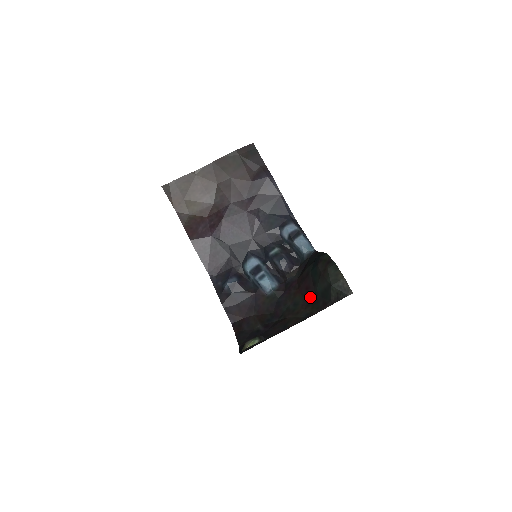
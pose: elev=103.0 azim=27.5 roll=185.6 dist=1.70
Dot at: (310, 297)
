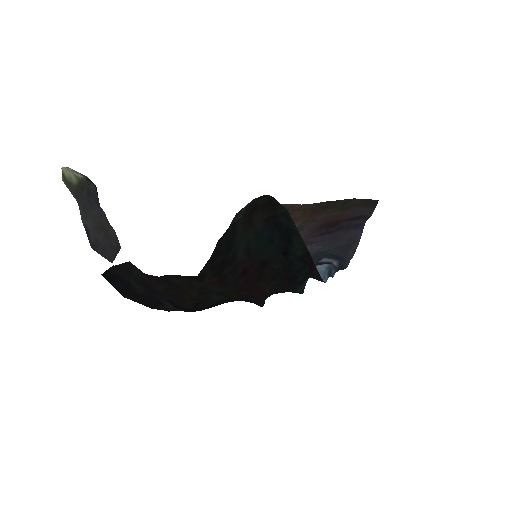
Dot at: (231, 272)
